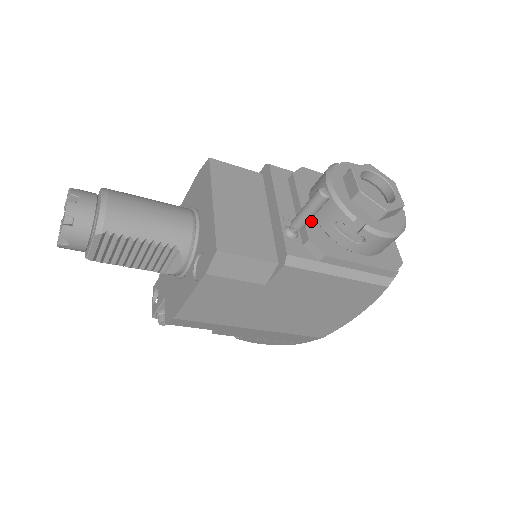
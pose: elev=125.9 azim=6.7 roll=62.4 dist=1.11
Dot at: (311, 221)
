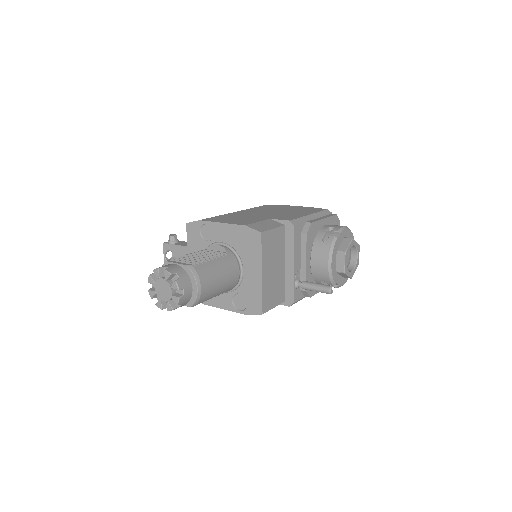
Dot at: (309, 274)
